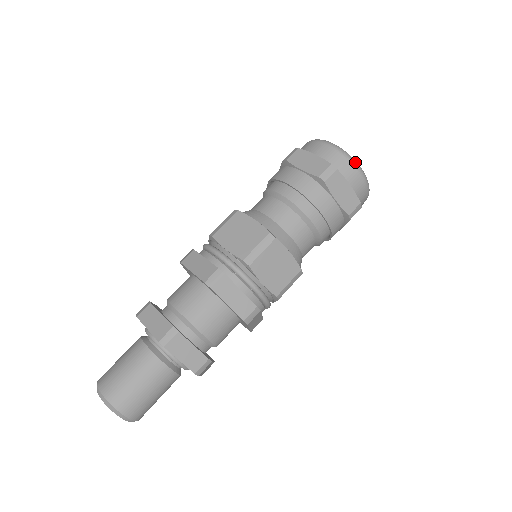
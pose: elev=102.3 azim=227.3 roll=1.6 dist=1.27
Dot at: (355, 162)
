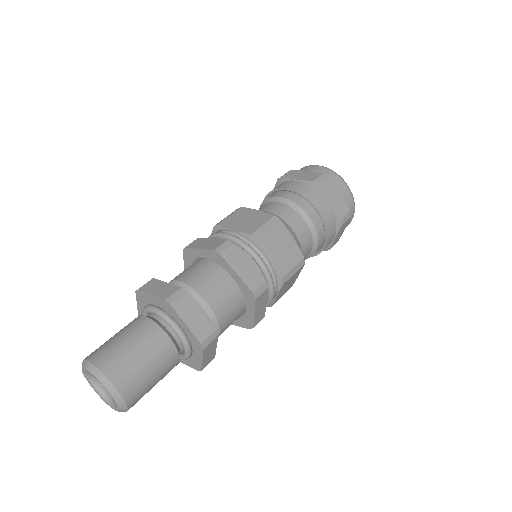
Dot at: (342, 178)
